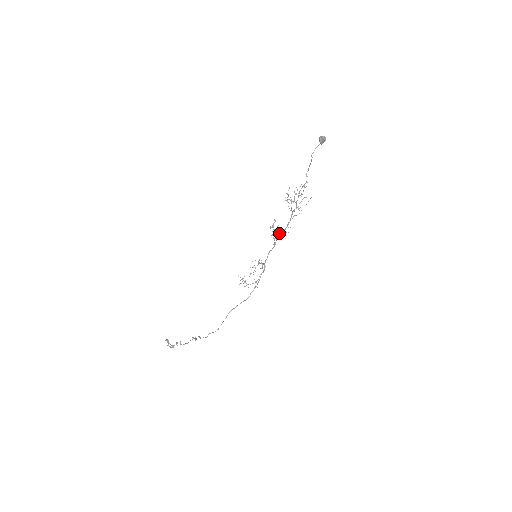
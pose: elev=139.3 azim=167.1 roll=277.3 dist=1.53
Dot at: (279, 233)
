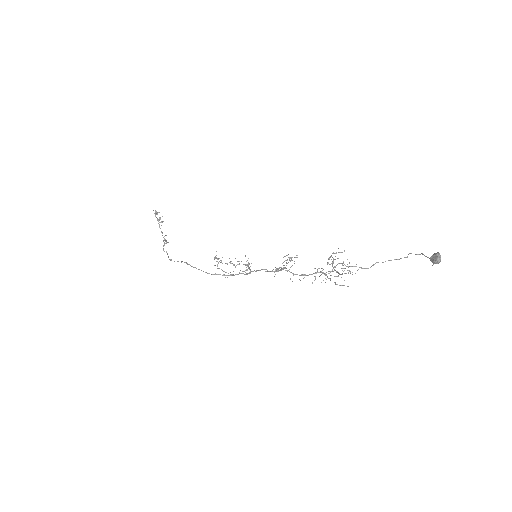
Dot at: occluded
